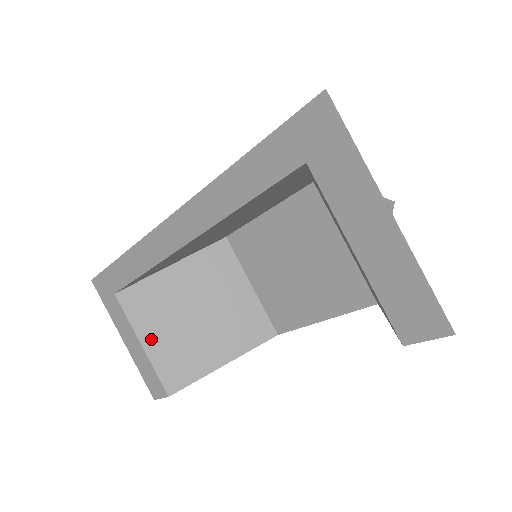
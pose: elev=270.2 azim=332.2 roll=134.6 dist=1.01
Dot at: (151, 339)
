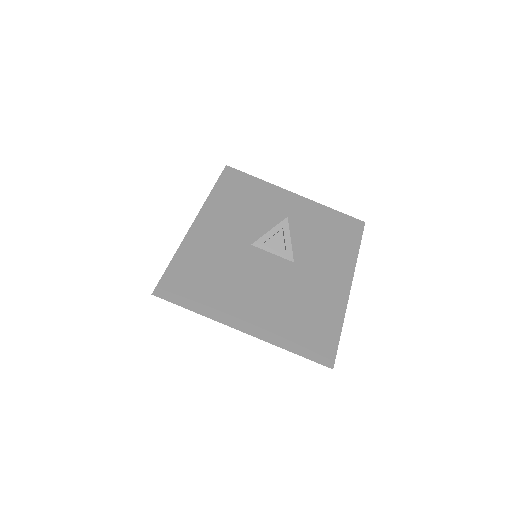
Dot at: occluded
